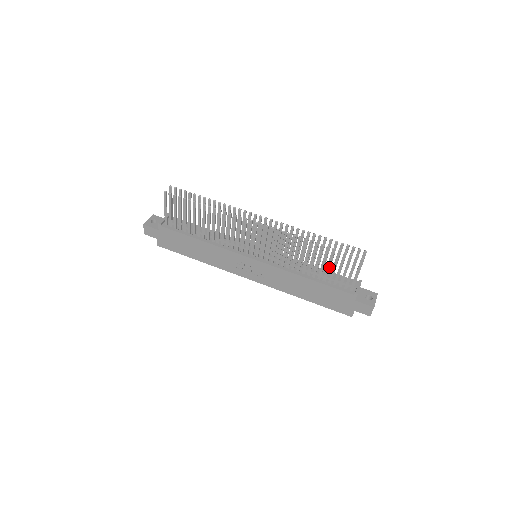
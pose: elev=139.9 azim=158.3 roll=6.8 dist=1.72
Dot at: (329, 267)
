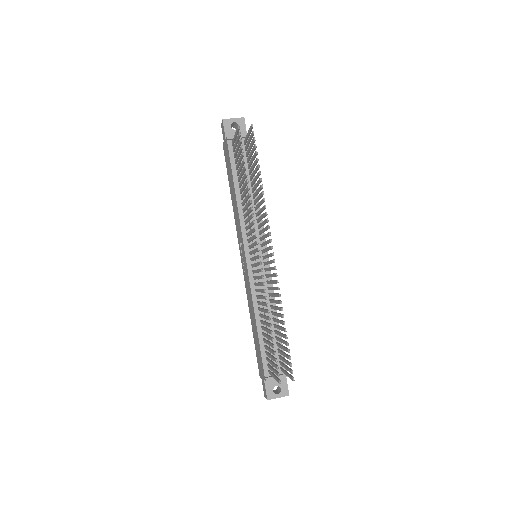
Dot at: (268, 344)
